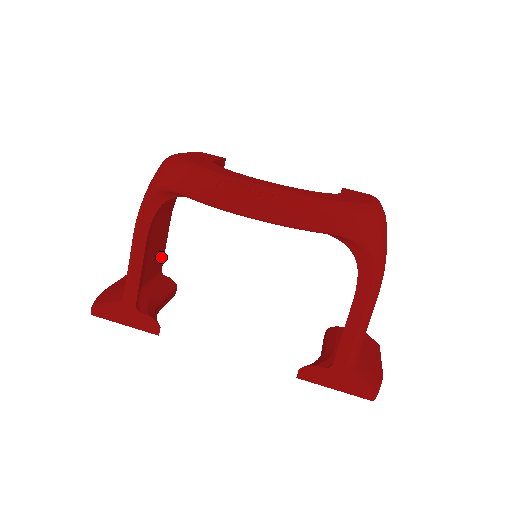
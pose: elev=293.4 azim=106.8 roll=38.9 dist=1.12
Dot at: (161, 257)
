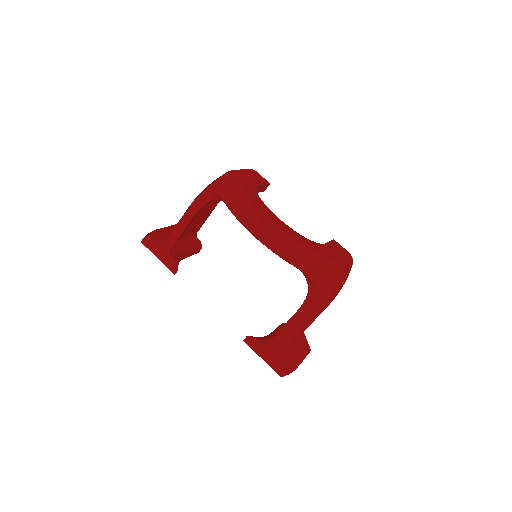
Dot at: (200, 225)
